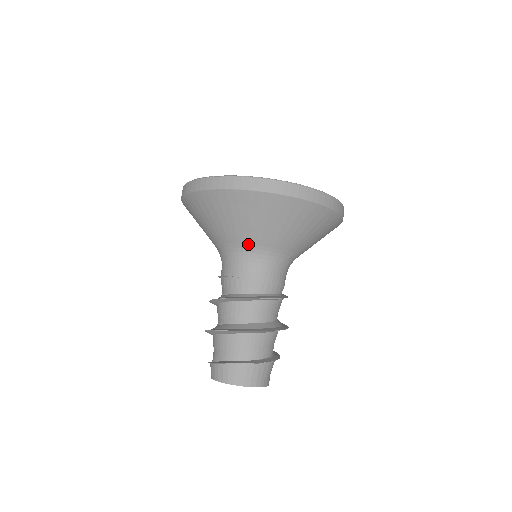
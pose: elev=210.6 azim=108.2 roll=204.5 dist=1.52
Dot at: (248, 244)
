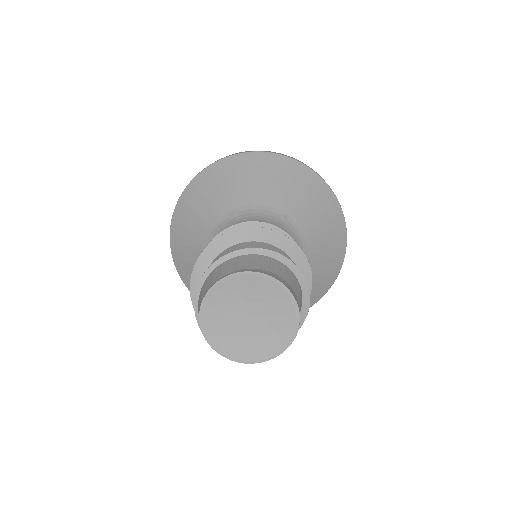
Dot at: (228, 213)
